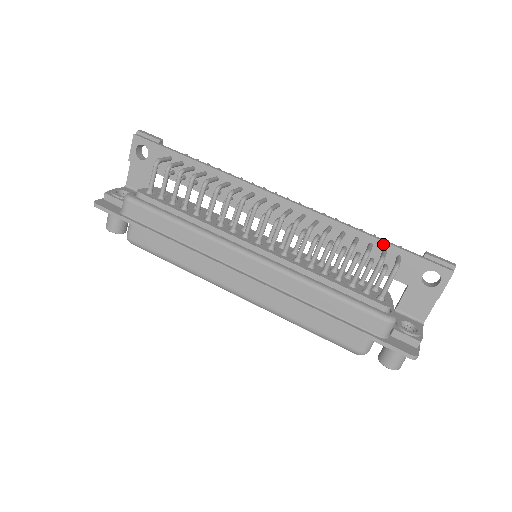
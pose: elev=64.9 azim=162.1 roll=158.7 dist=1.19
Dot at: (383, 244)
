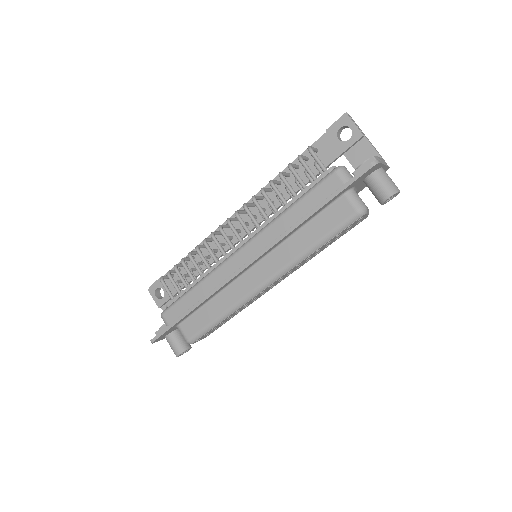
Dot at: occluded
